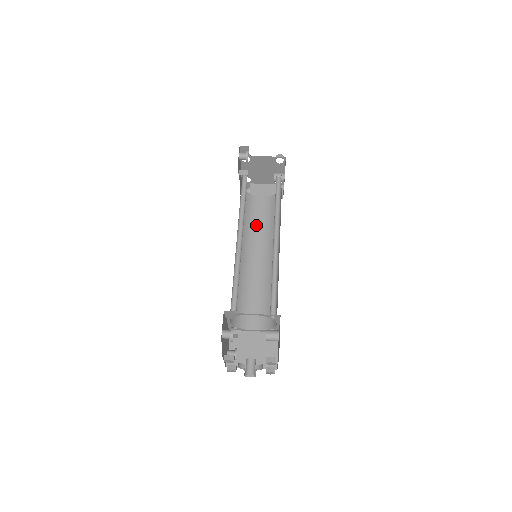
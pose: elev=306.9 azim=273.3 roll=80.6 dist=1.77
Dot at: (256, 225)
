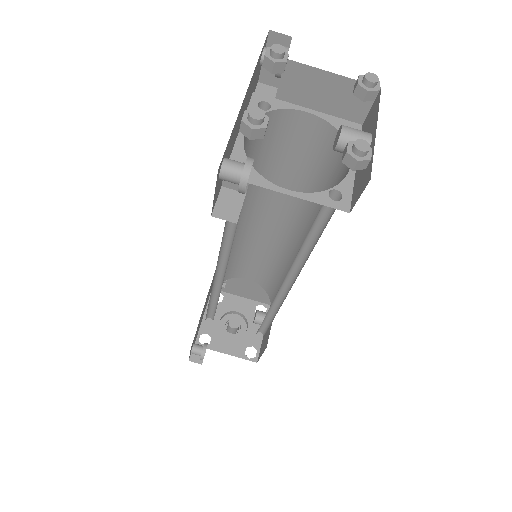
Dot at: (277, 170)
